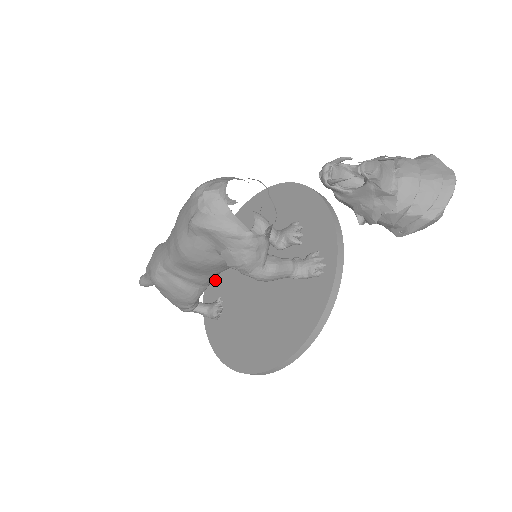
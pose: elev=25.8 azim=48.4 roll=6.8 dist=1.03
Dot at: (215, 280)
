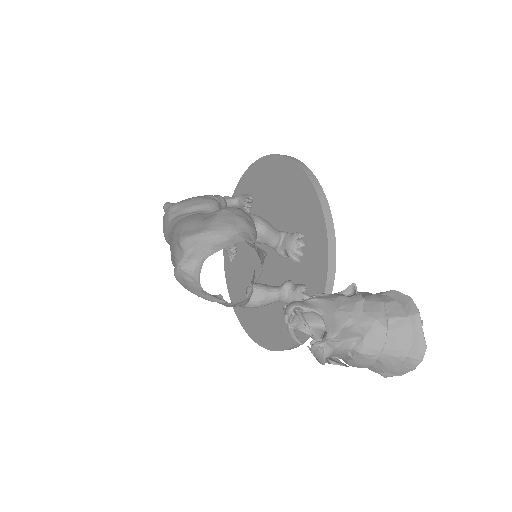
Dot at: occluded
